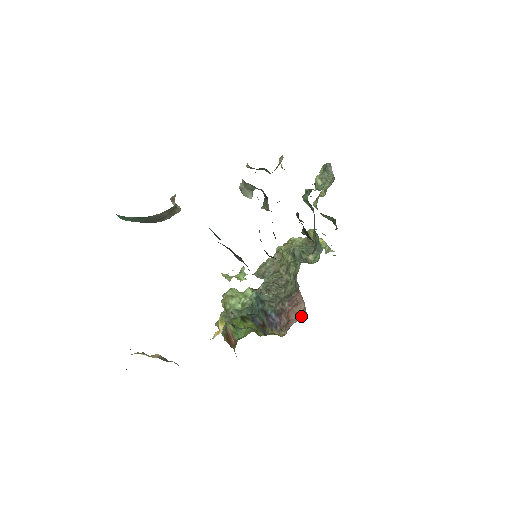
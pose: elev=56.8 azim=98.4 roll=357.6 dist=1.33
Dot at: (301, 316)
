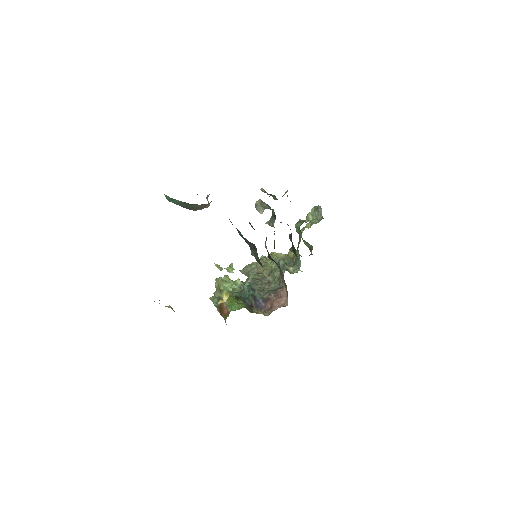
Dot at: (283, 305)
